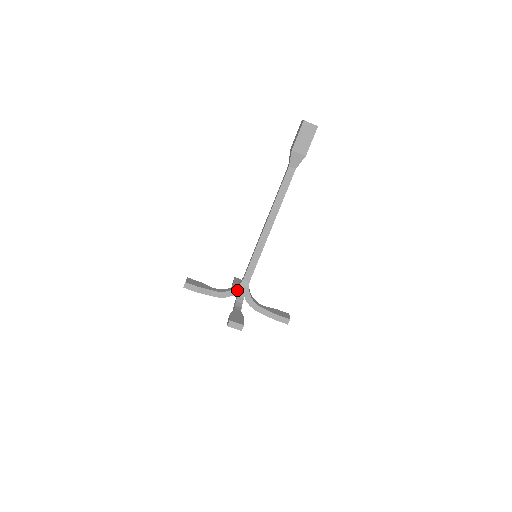
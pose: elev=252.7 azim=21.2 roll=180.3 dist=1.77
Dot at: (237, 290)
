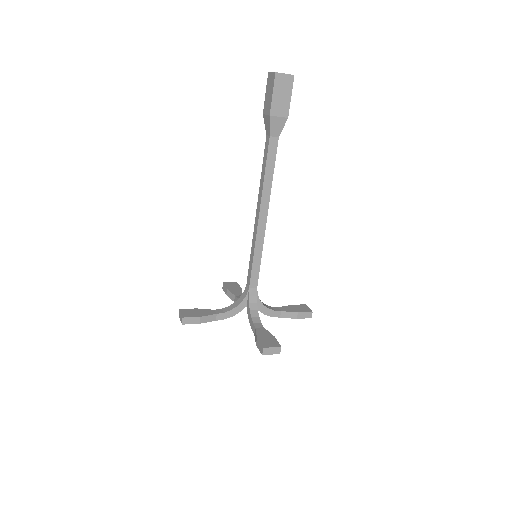
Dot at: (245, 303)
